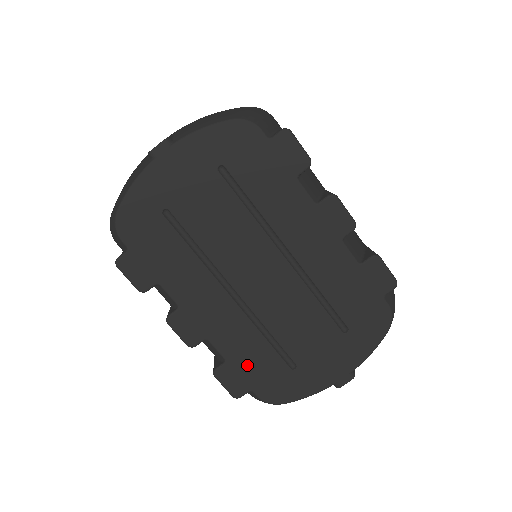
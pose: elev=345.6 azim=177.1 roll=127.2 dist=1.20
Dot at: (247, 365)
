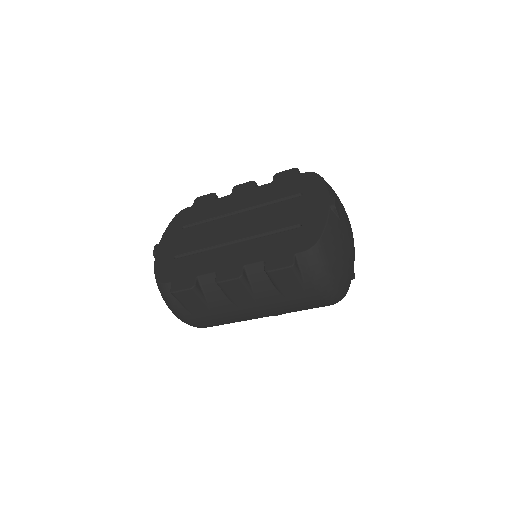
Dot at: (277, 250)
